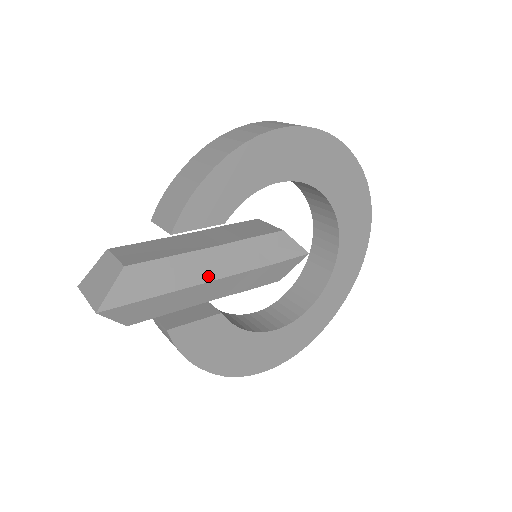
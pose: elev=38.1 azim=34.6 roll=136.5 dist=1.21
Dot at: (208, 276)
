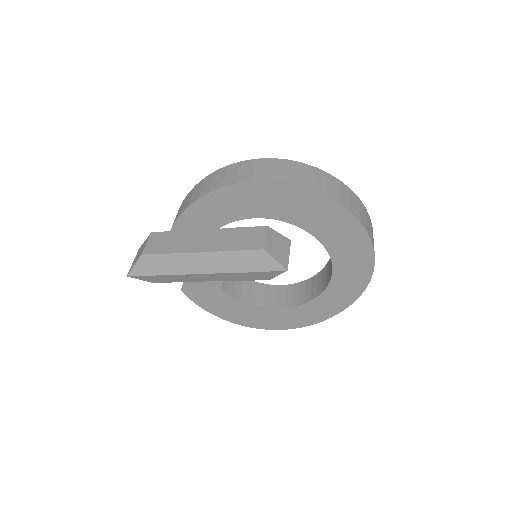
Dot at: (197, 270)
